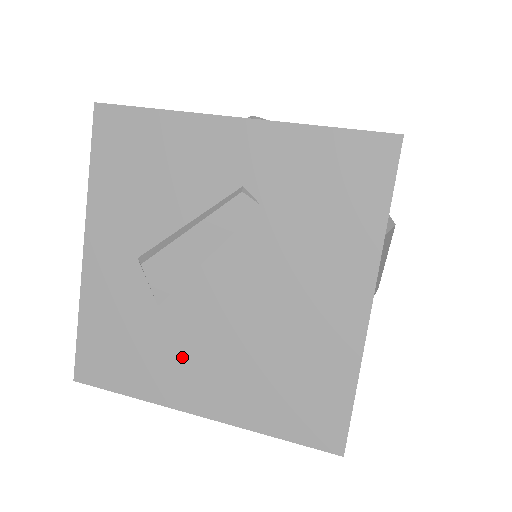
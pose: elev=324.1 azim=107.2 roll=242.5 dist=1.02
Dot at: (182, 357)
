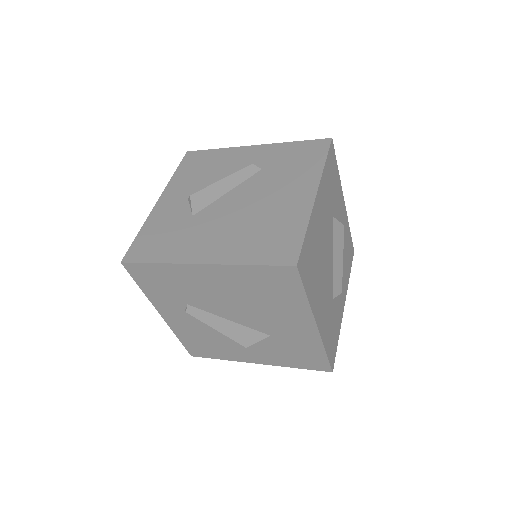
Dot at: (200, 236)
